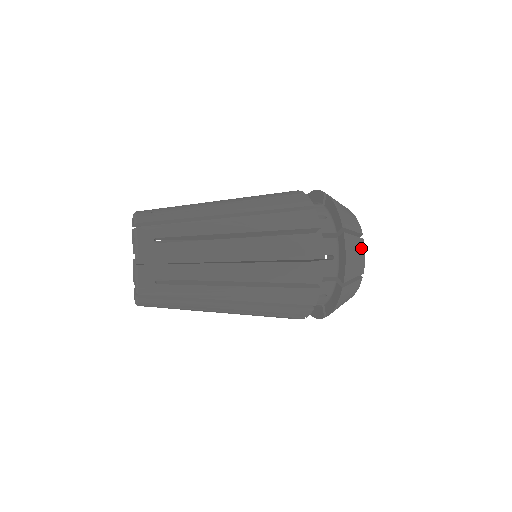
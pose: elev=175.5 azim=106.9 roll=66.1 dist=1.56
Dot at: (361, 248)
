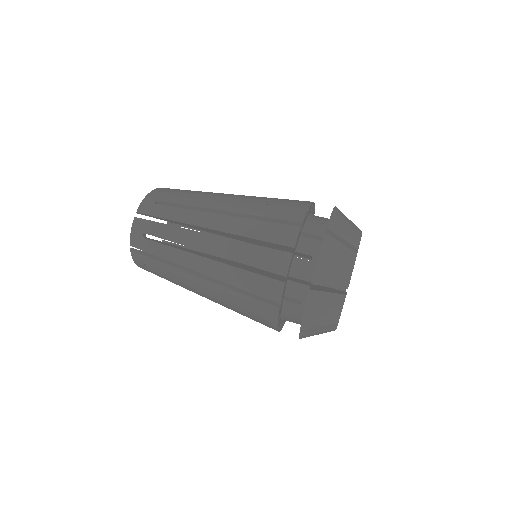
Dot at: (336, 304)
